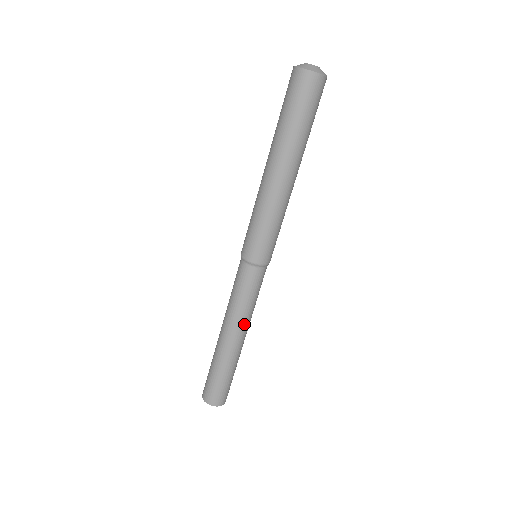
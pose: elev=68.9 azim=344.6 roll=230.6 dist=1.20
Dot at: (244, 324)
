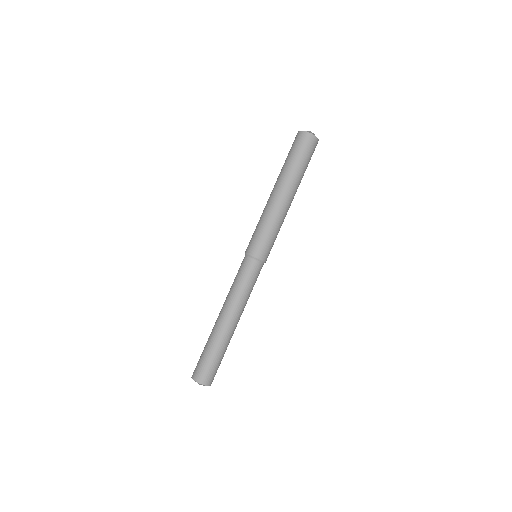
Dot at: (231, 305)
